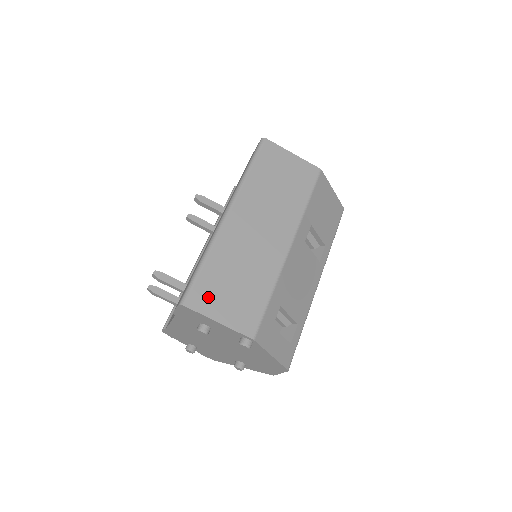
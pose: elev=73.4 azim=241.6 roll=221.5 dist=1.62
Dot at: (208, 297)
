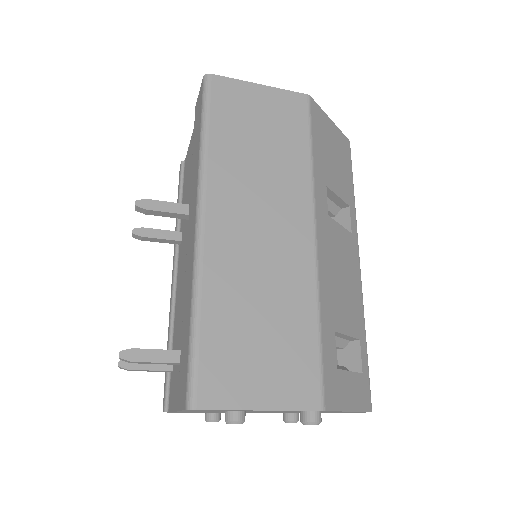
Dot at: (228, 375)
